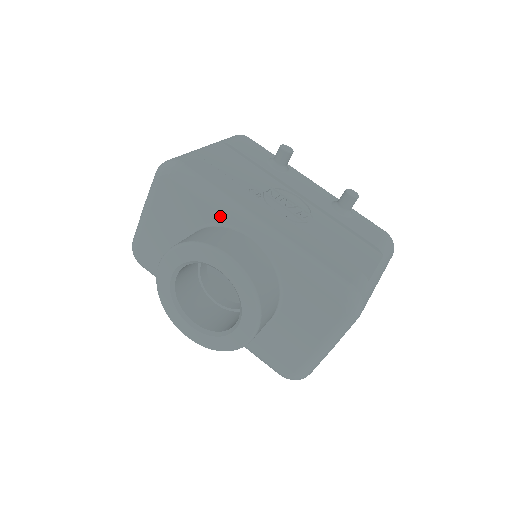
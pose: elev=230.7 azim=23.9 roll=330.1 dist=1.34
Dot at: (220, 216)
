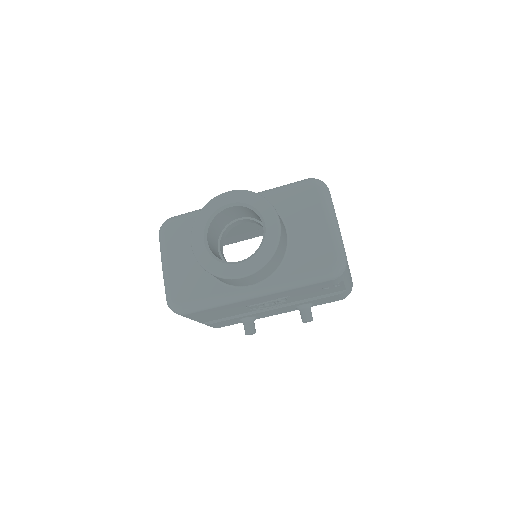
Dot at: occluded
